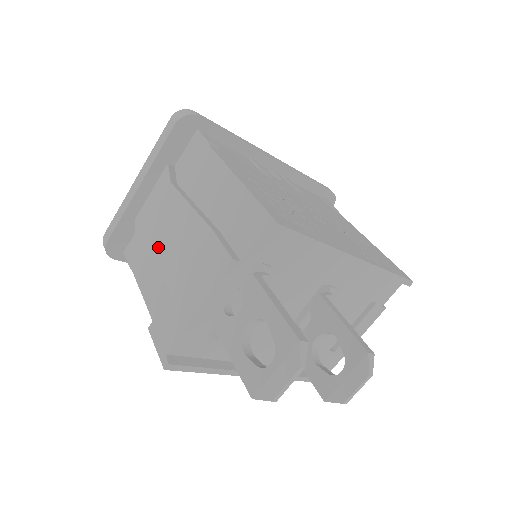
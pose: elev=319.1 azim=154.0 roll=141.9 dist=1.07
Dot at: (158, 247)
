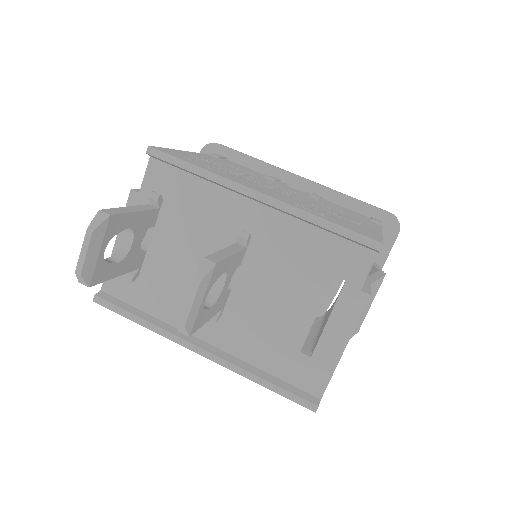
Dot at: occluded
